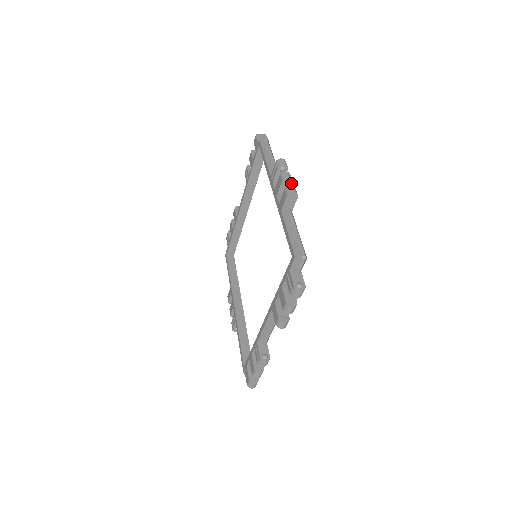
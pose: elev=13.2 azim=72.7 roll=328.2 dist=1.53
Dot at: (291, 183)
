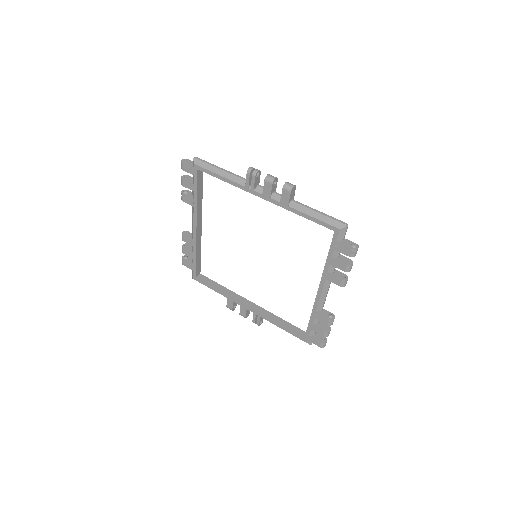
Dot at: (277, 181)
